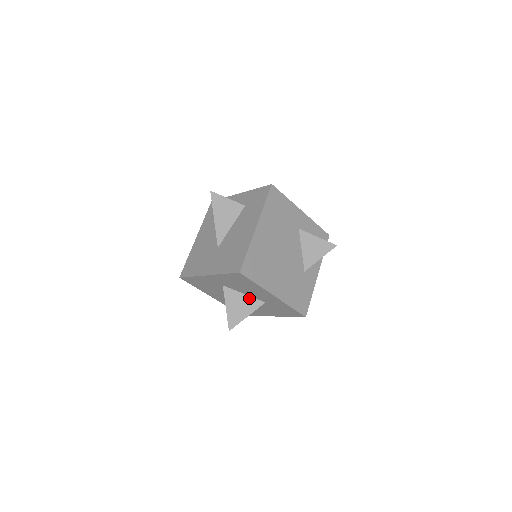
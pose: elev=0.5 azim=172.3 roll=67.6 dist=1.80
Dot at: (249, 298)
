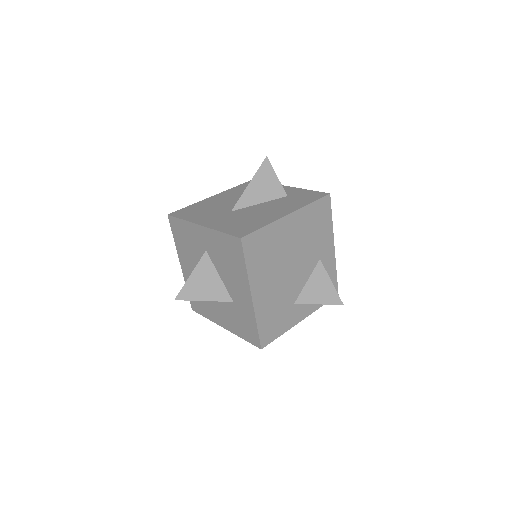
Dot at: (221, 284)
